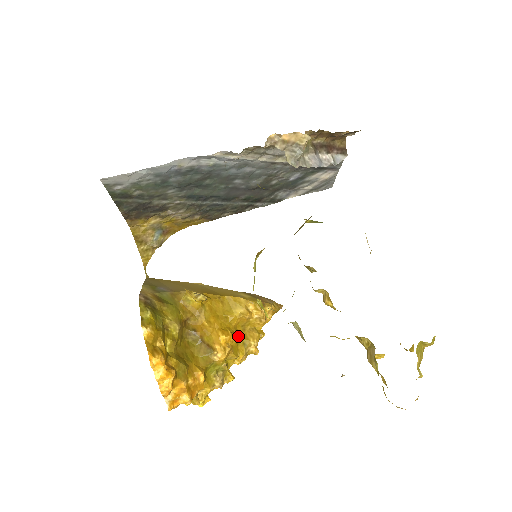
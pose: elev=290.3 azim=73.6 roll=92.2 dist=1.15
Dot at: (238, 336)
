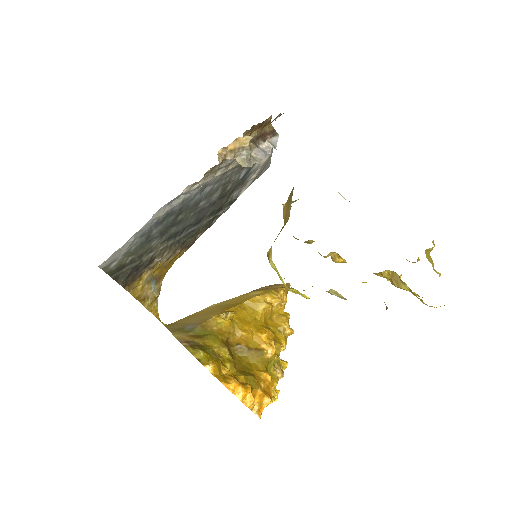
Dot at: (272, 328)
